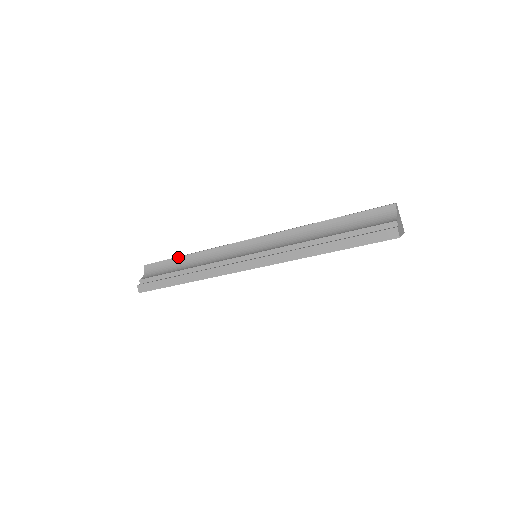
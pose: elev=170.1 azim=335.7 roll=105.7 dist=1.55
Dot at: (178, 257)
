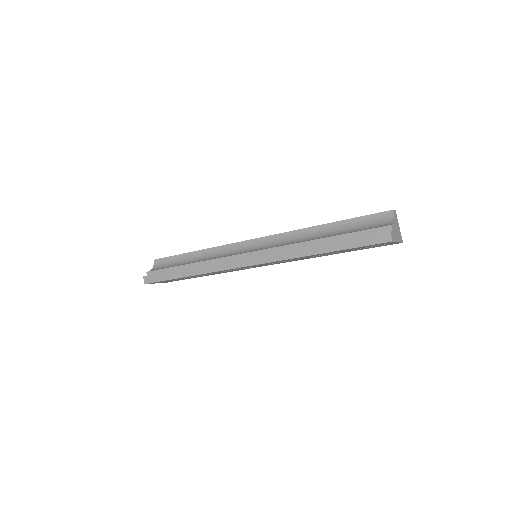
Dot at: (185, 253)
